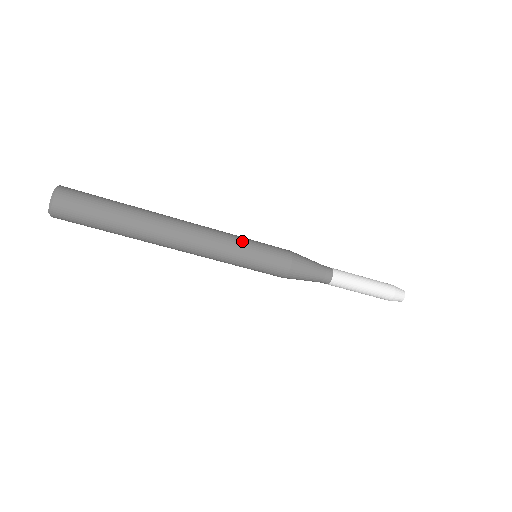
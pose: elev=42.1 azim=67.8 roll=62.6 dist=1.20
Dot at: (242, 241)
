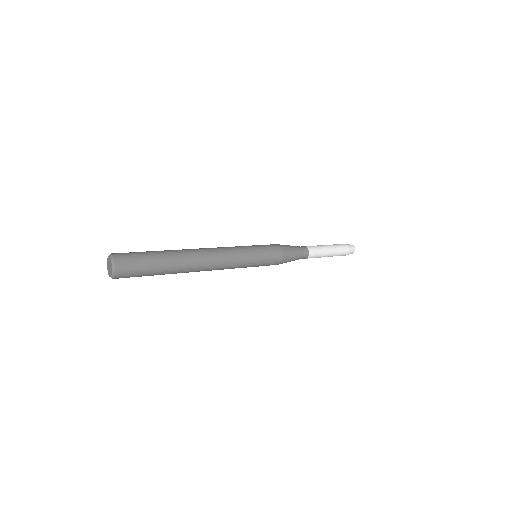
Dot at: (248, 262)
